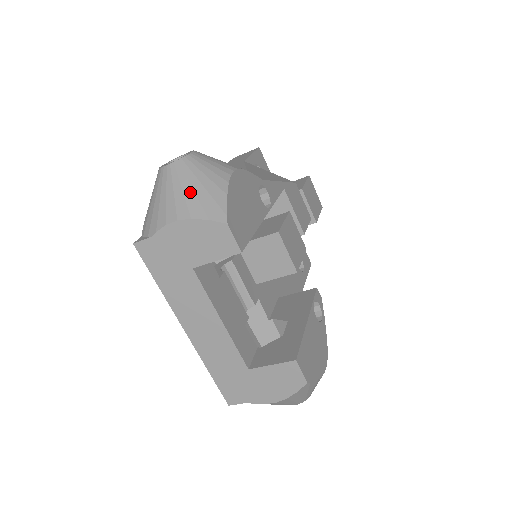
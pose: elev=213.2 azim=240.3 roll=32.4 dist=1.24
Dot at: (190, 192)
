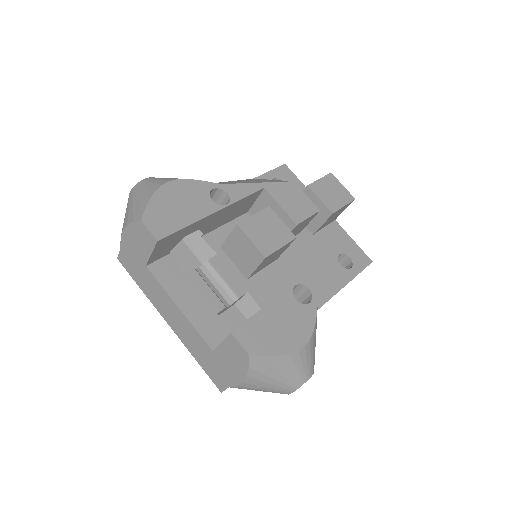
Dot at: (131, 207)
